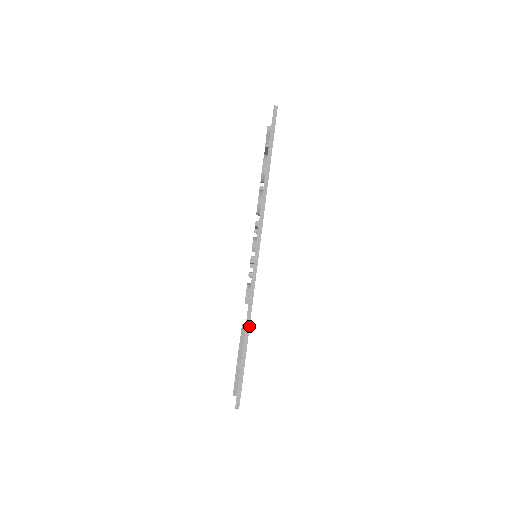
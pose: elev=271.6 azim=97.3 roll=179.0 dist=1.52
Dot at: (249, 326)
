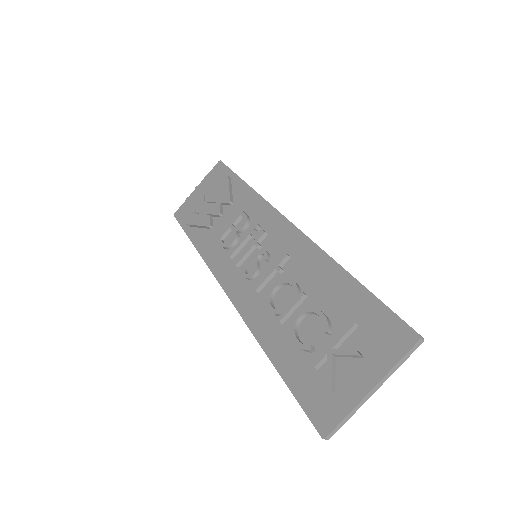
Dot at: occluded
